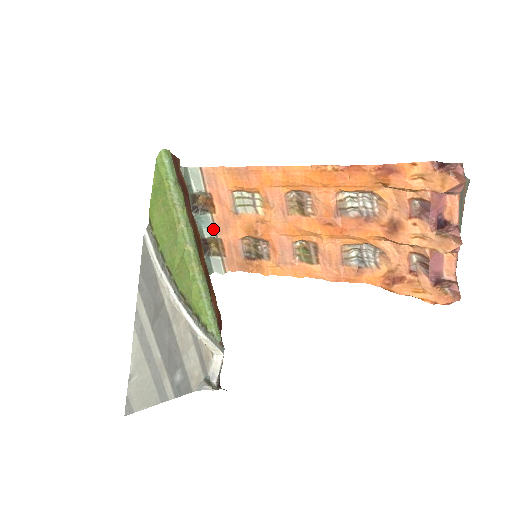
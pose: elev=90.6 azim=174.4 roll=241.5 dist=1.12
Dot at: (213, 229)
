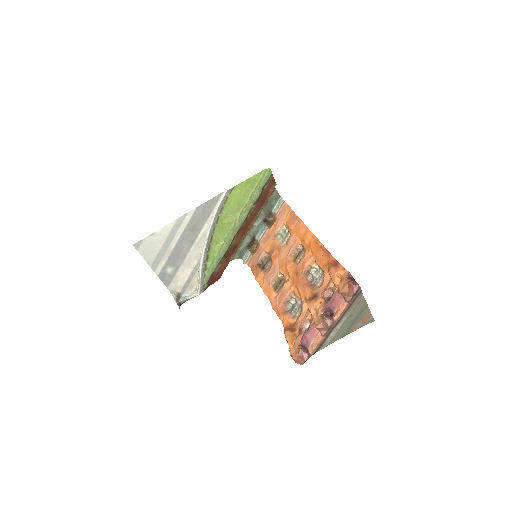
Dot at: (261, 236)
